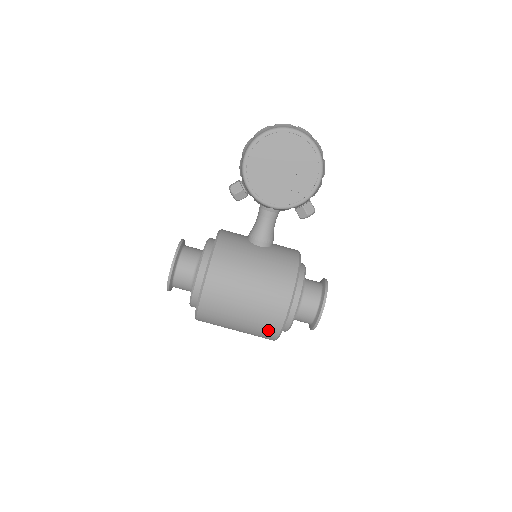
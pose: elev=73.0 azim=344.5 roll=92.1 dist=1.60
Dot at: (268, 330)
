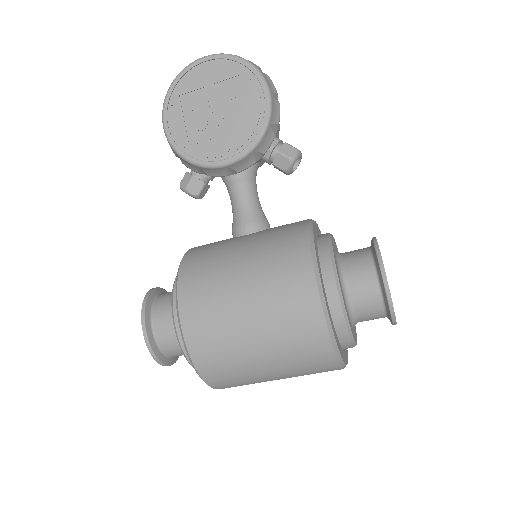
Dot at: (310, 342)
